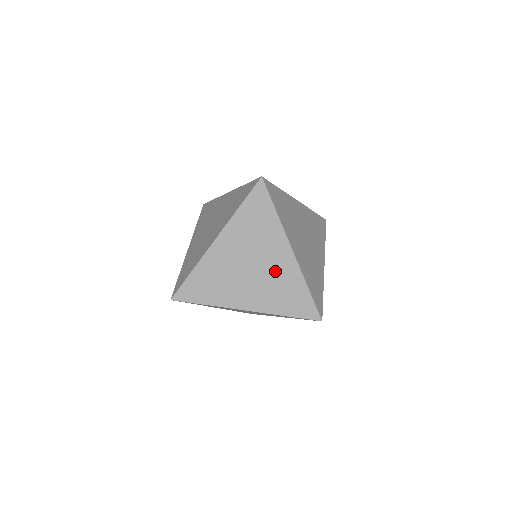
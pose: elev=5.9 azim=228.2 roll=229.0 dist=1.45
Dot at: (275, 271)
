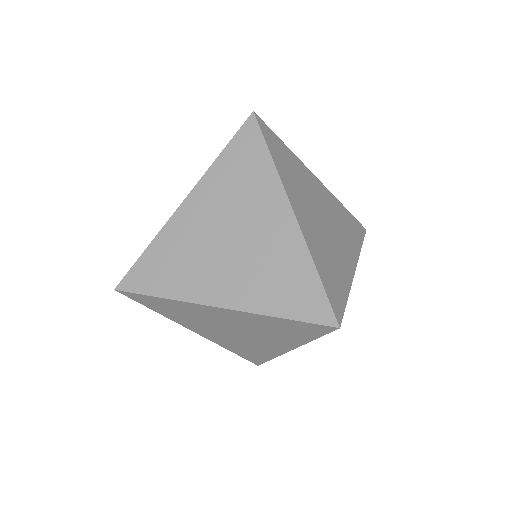
Dot at: (266, 244)
